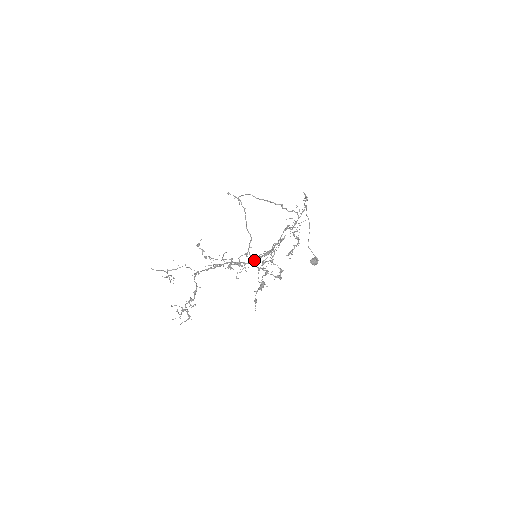
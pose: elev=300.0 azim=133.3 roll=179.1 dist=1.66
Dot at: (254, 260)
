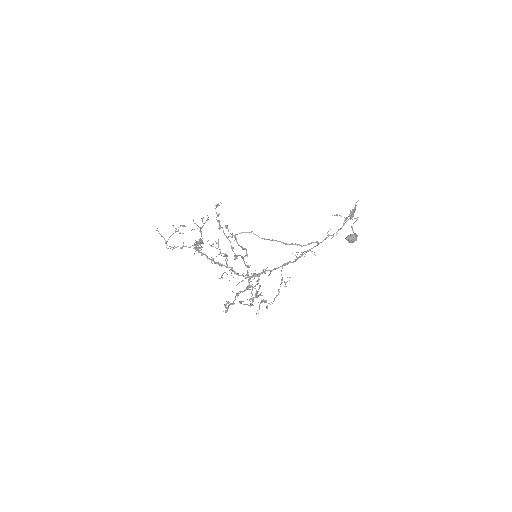
Dot at: (240, 275)
